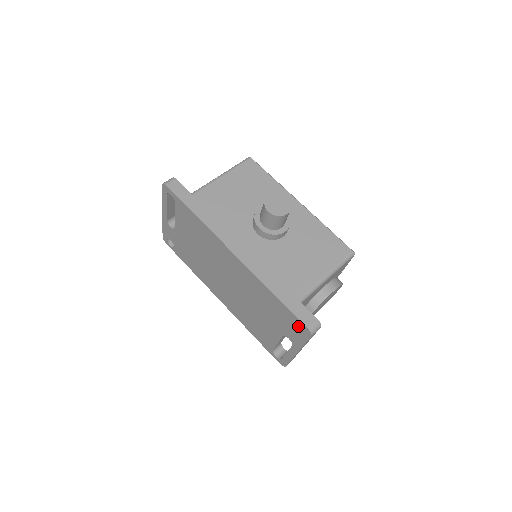
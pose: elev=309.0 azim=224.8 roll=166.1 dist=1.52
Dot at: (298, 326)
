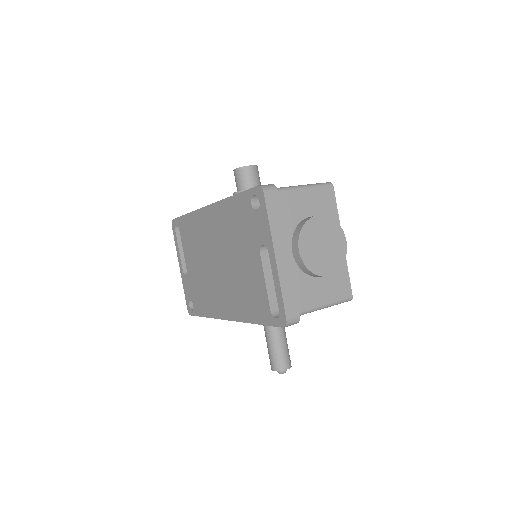
Dot at: occluded
